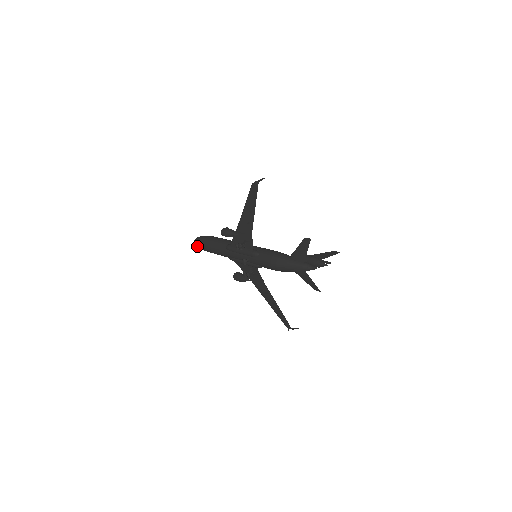
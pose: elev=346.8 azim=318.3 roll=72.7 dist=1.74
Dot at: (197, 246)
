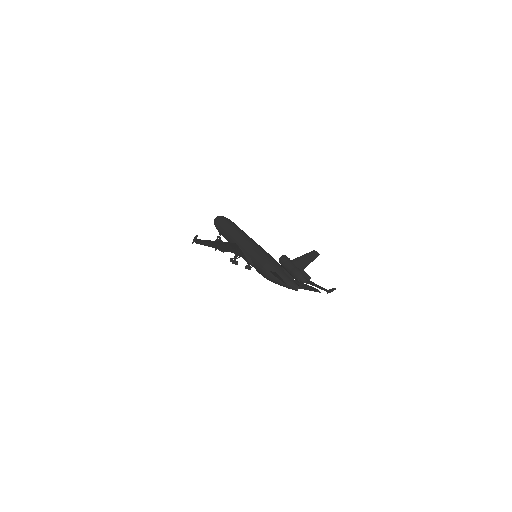
Dot at: occluded
